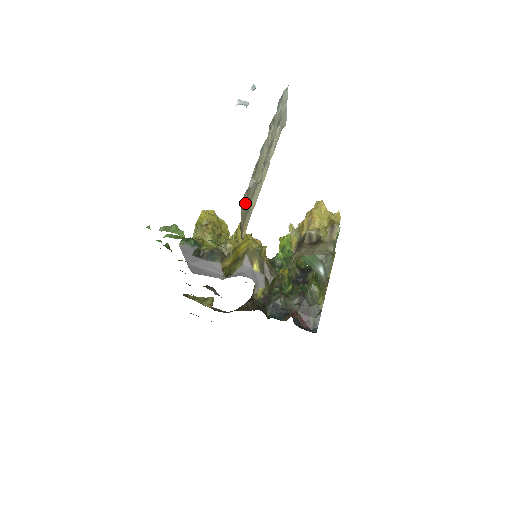
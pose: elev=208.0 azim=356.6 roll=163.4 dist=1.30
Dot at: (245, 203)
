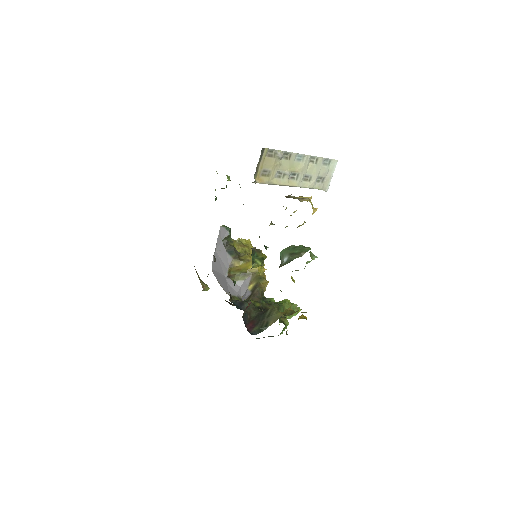
Dot at: (270, 159)
